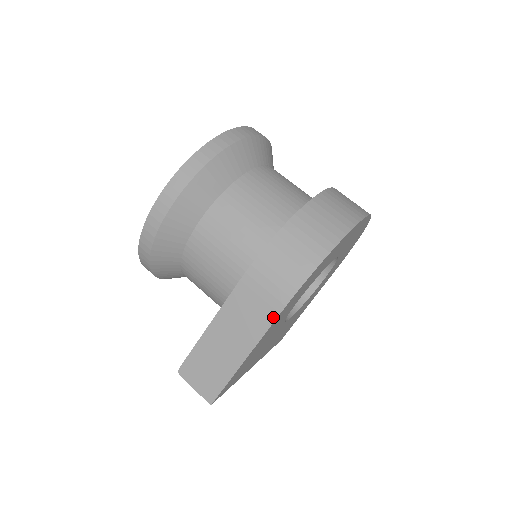
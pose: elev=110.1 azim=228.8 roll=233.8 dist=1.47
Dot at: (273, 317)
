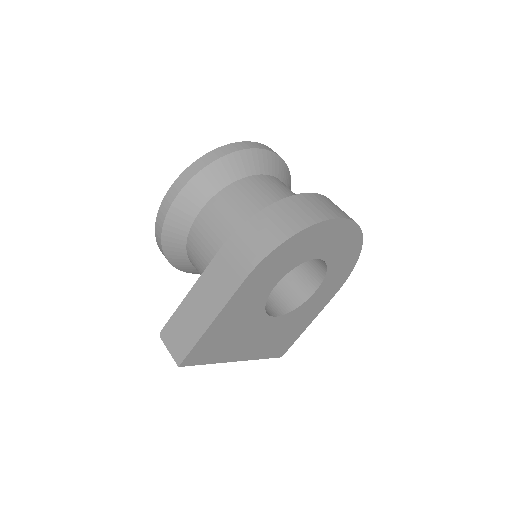
Dot at: (238, 284)
